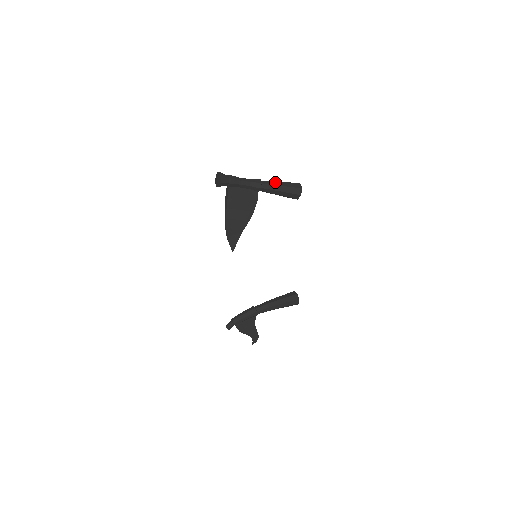
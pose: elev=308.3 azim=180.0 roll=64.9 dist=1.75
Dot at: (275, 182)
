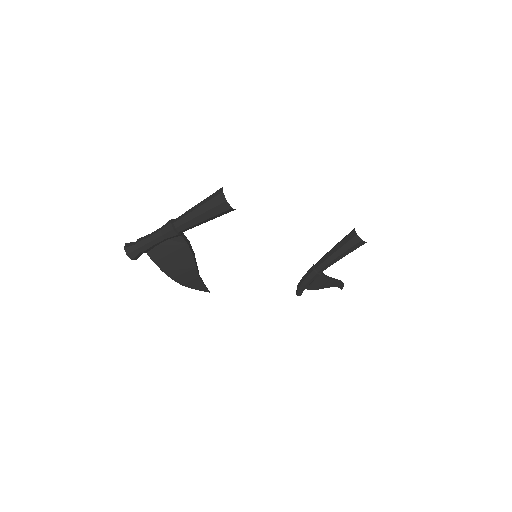
Dot at: (190, 214)
